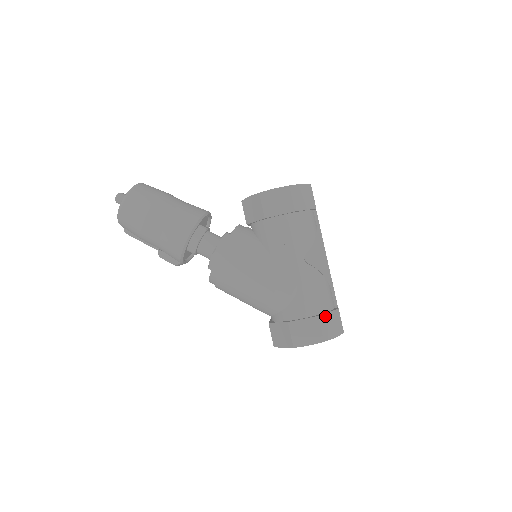
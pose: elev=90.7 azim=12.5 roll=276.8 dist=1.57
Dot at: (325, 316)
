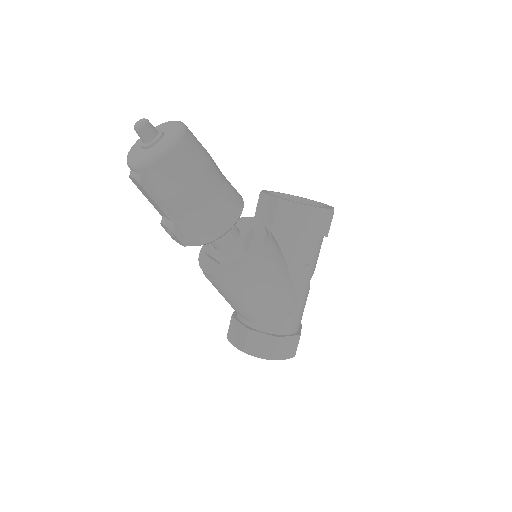
Dot at: occluded
